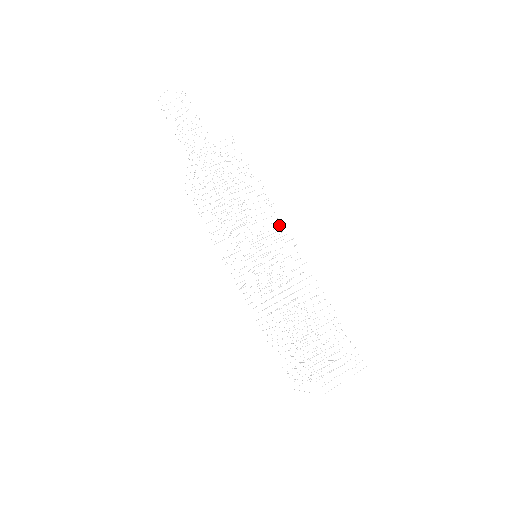
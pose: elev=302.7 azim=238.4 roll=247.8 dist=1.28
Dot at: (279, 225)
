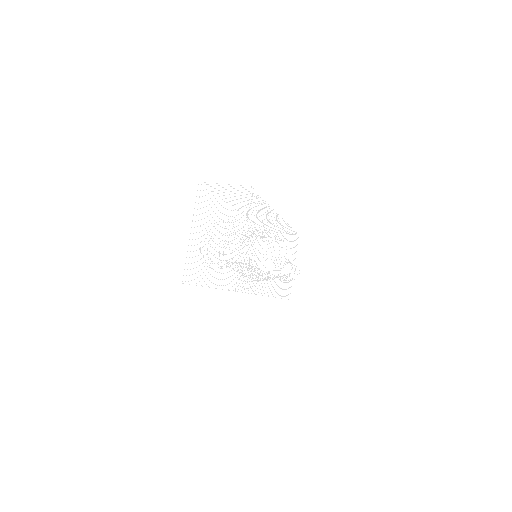
Dot at: occluded
